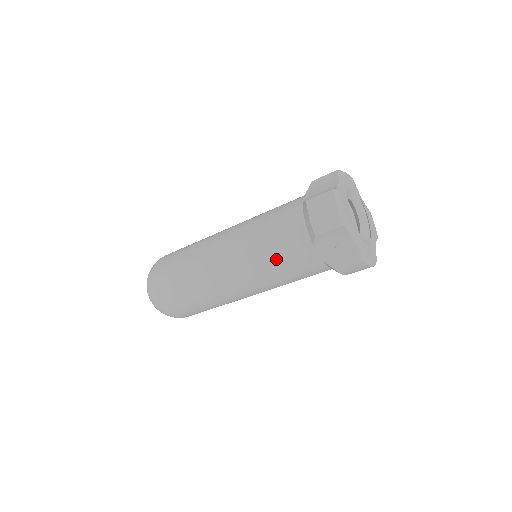
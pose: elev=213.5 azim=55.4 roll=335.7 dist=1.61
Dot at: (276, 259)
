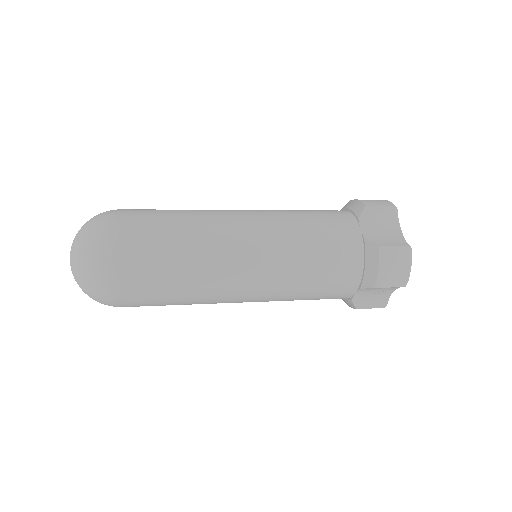
Dot at: (311, 289)
